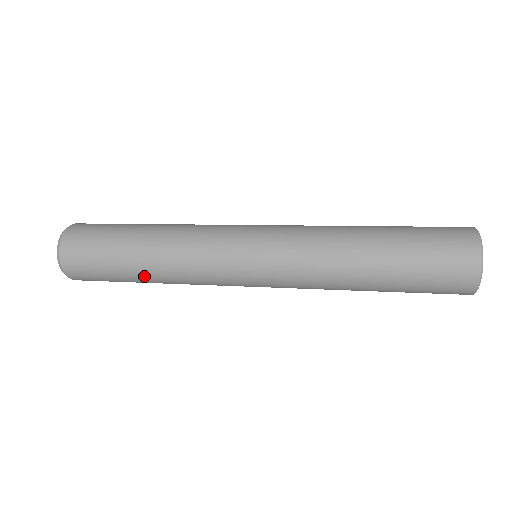
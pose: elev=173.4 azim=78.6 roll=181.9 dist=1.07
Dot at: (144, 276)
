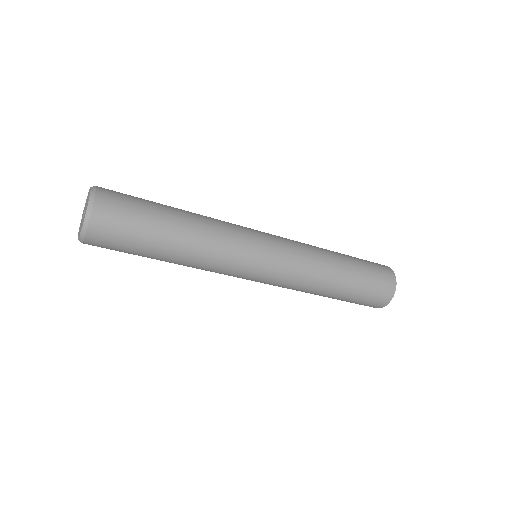
Dot at: (167, 260)
